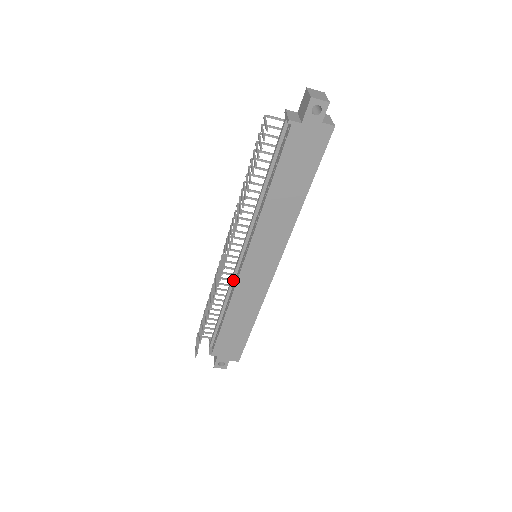
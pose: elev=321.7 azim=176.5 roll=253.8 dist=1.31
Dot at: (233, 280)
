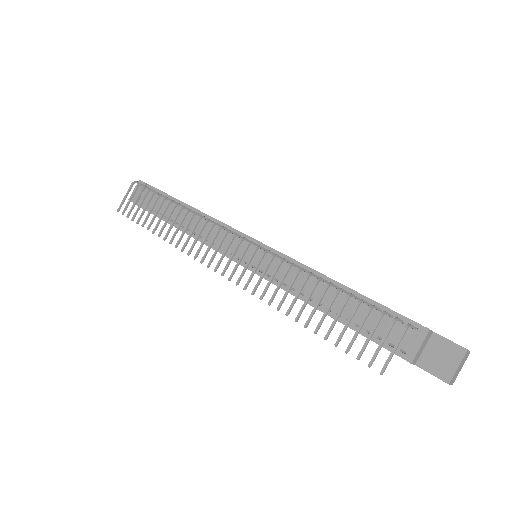
Dot at: occluded
